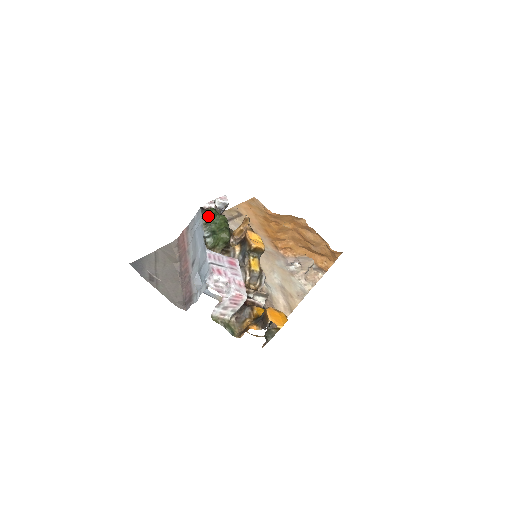
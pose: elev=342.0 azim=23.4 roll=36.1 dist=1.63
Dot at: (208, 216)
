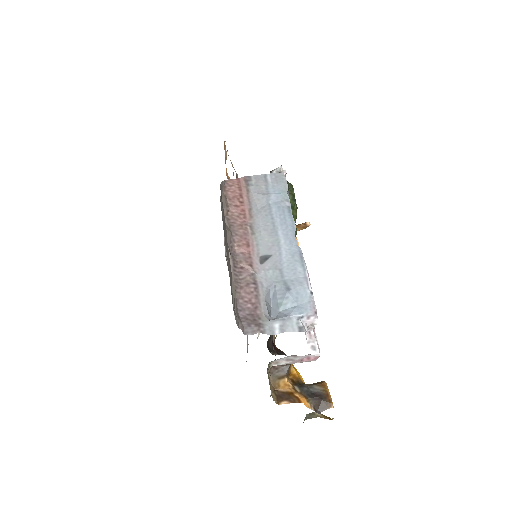
Dot at: occluded
